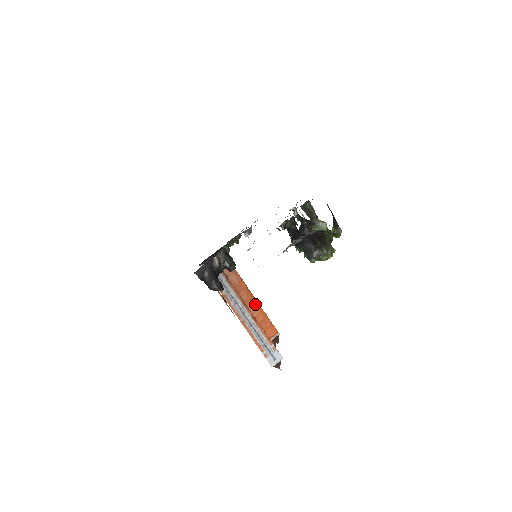
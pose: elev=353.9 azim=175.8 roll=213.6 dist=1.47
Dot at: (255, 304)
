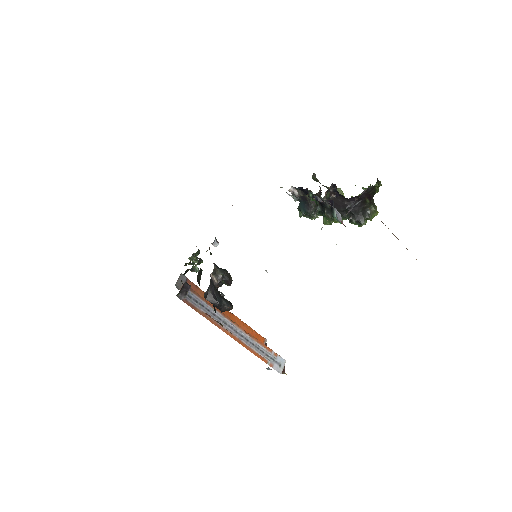
Dot at: (235, 319)
